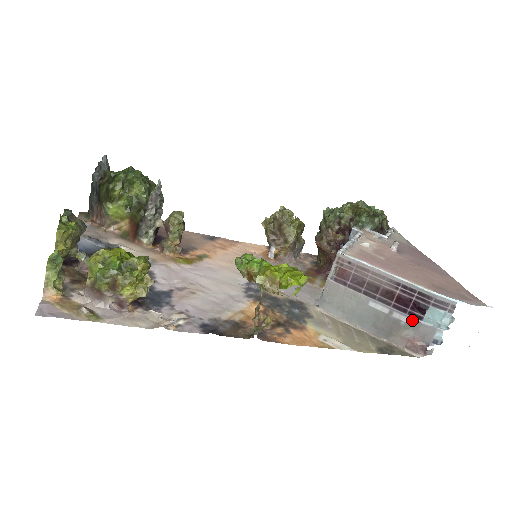
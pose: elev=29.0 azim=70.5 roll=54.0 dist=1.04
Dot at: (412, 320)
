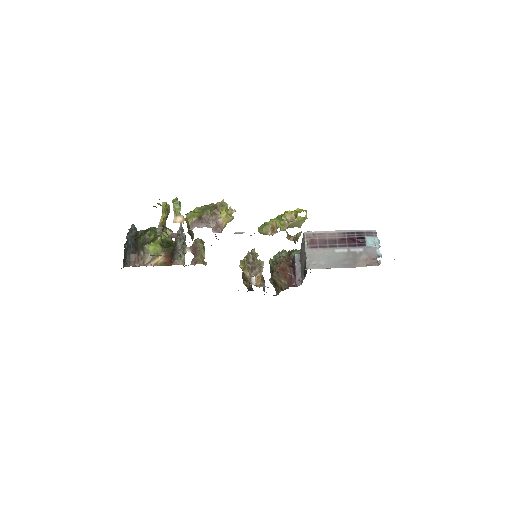
Dot at: (361, 248)
